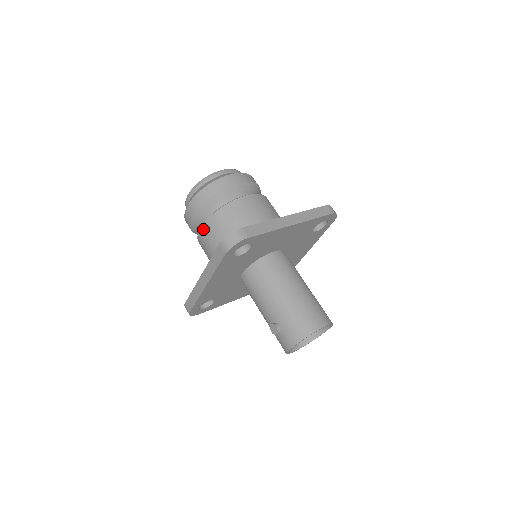
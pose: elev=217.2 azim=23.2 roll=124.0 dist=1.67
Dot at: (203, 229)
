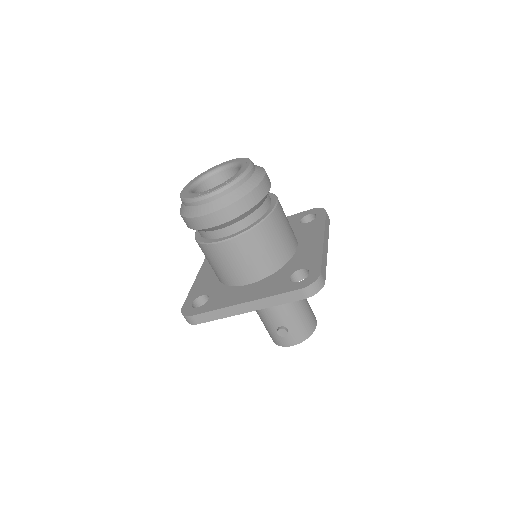
Dot at: (233, 242)
